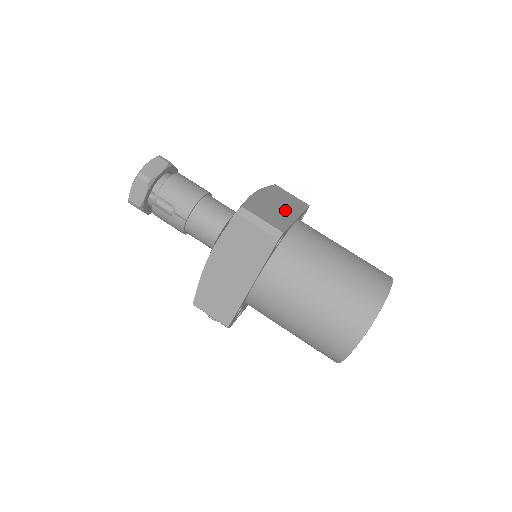
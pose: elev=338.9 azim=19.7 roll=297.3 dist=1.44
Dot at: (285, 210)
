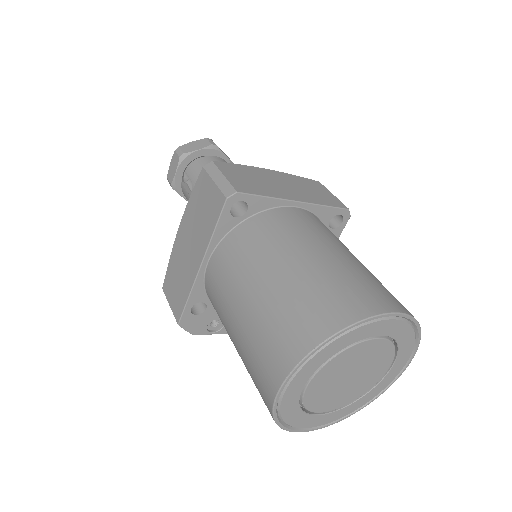
Dot at: (287, 191)
